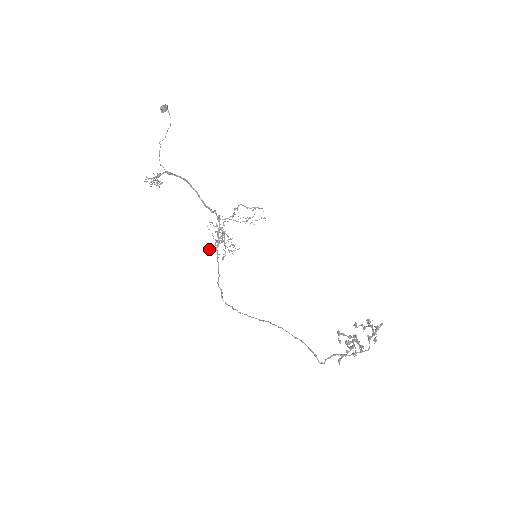
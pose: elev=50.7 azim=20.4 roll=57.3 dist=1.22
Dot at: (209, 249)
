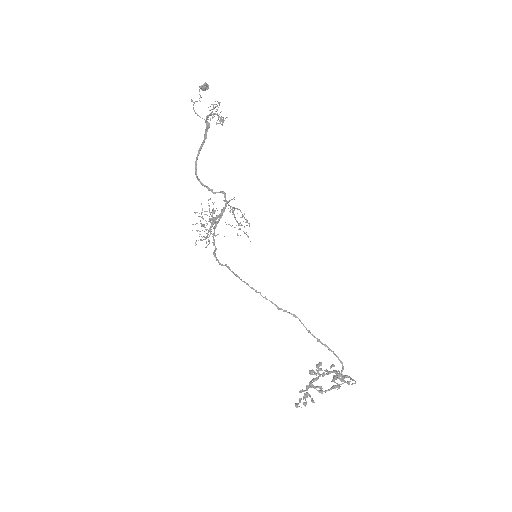
Dot at: occluded
